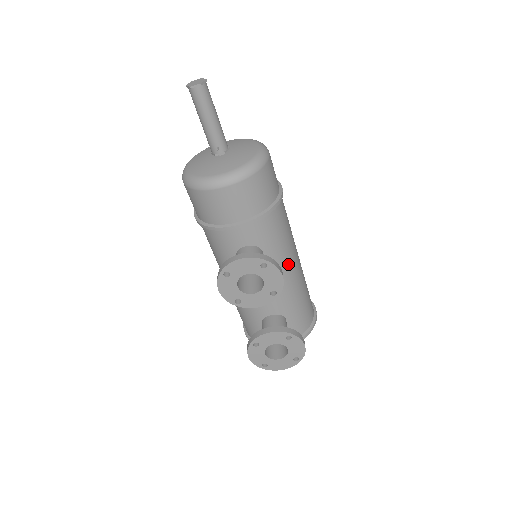
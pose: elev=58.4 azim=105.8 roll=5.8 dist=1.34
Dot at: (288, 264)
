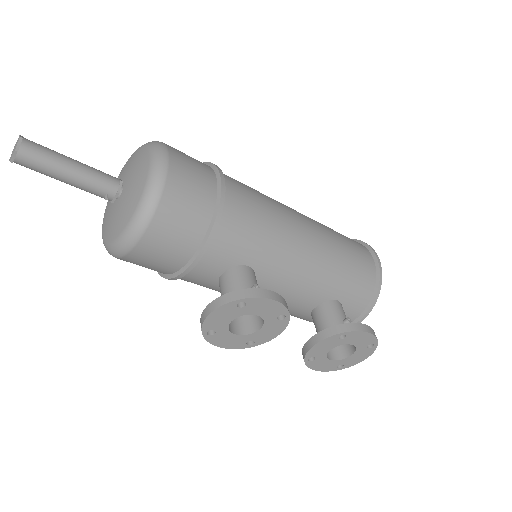
Dot at: (292, 251)
